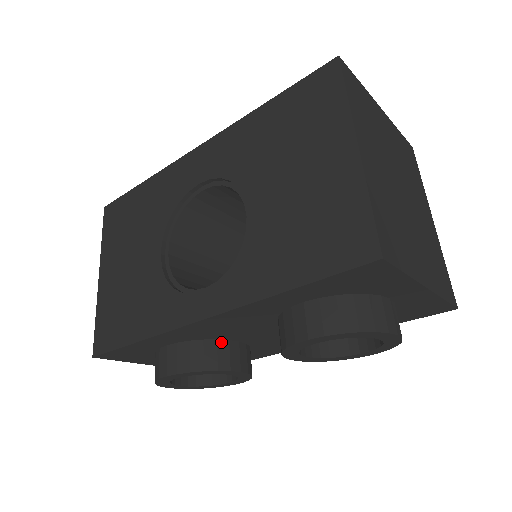
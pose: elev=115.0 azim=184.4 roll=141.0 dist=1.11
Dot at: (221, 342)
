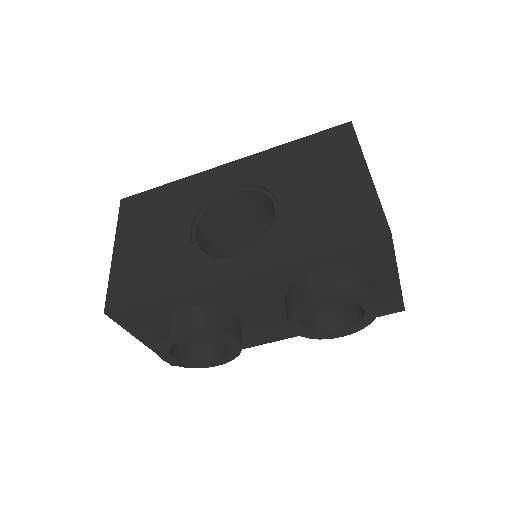
Dot at: (227, 313)
